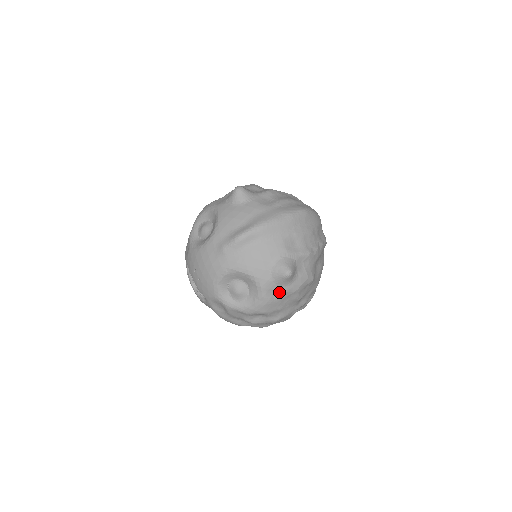
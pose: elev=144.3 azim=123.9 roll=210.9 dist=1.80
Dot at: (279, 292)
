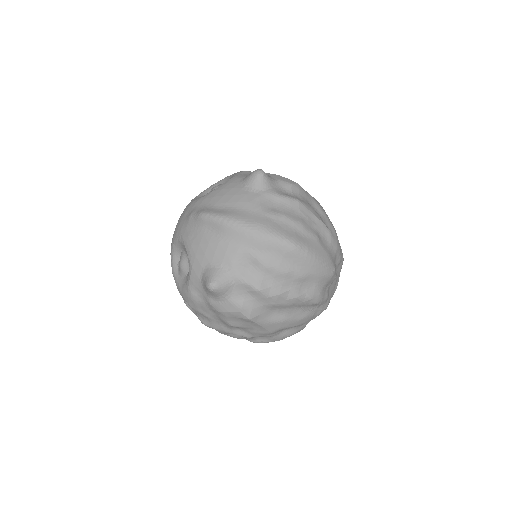
Dot at: (205, 298)
